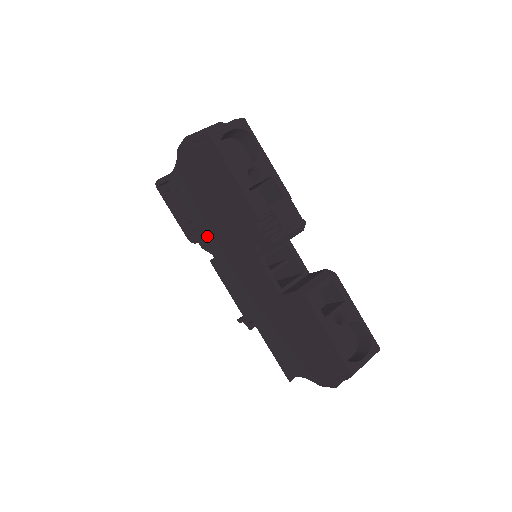
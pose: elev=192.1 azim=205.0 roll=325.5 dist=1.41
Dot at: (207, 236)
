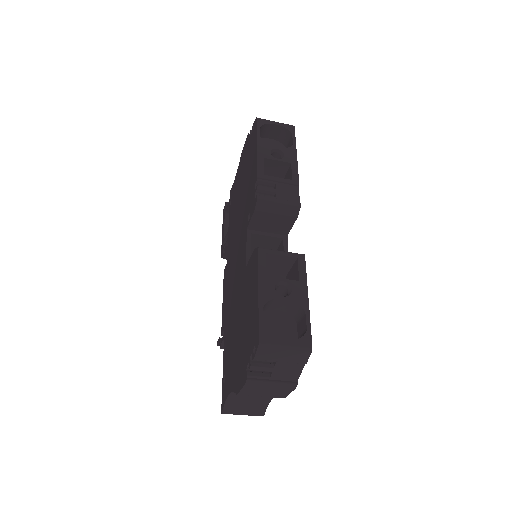
Dot at: (230, 238)
